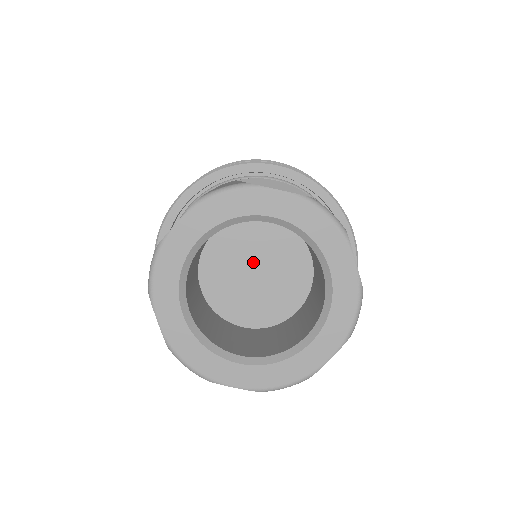
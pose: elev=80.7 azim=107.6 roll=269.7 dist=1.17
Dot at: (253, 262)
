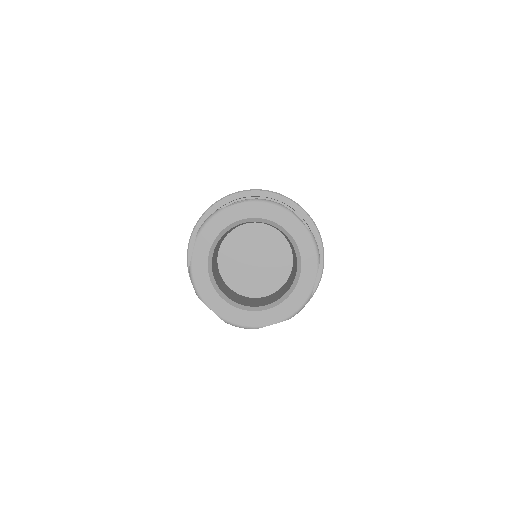
Dot at: (250, 255)
